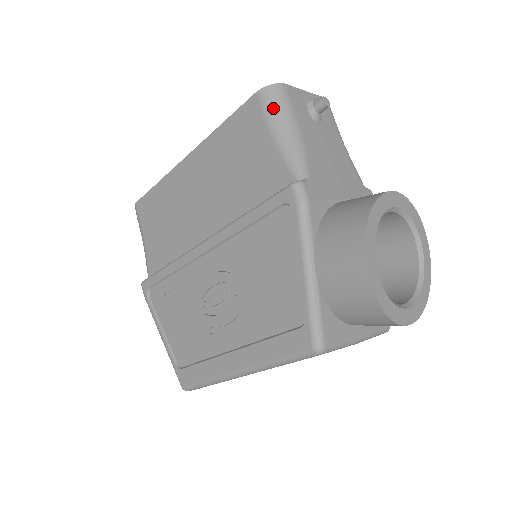
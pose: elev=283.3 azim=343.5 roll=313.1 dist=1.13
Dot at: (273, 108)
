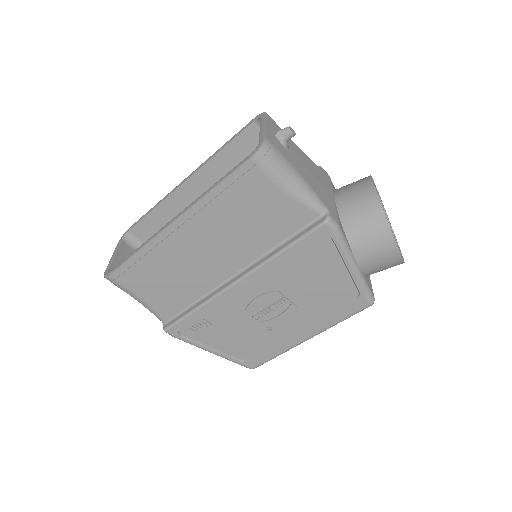
Dot at: (274, 167)
